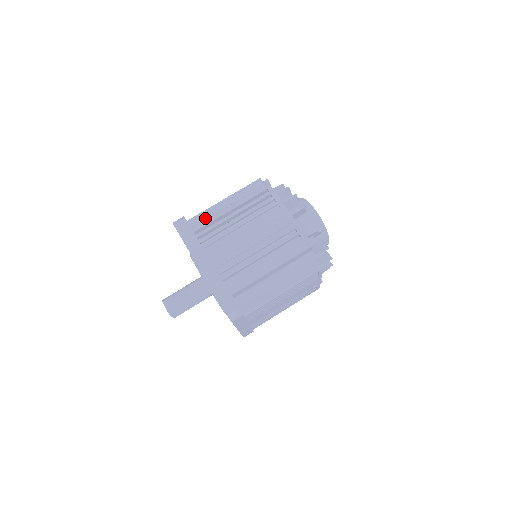
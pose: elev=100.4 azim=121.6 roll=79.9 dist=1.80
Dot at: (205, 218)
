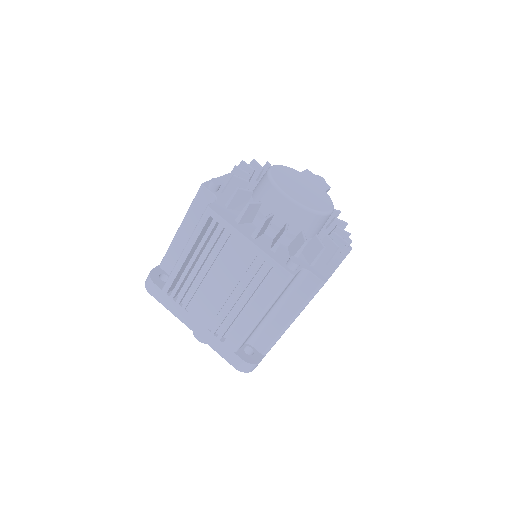
Dot at: (173, 258)
